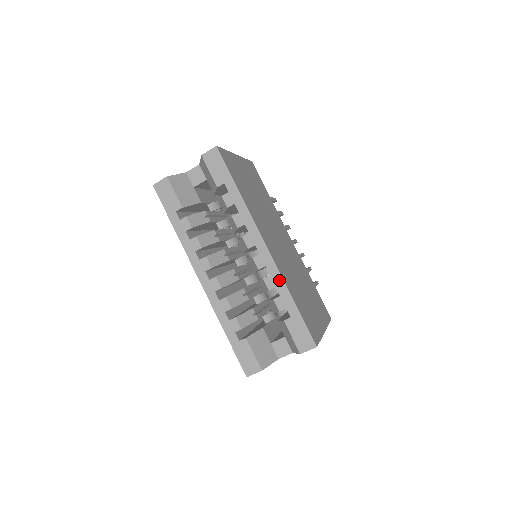
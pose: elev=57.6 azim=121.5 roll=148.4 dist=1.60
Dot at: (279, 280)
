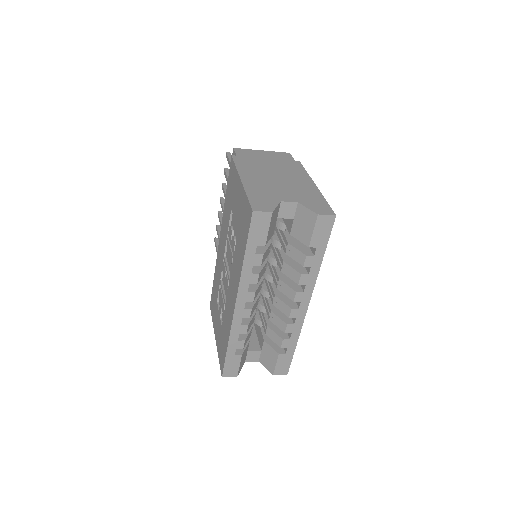
Dot at: (298, 330)
